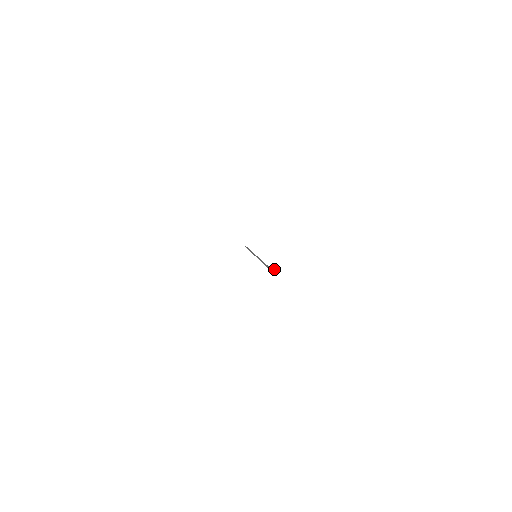
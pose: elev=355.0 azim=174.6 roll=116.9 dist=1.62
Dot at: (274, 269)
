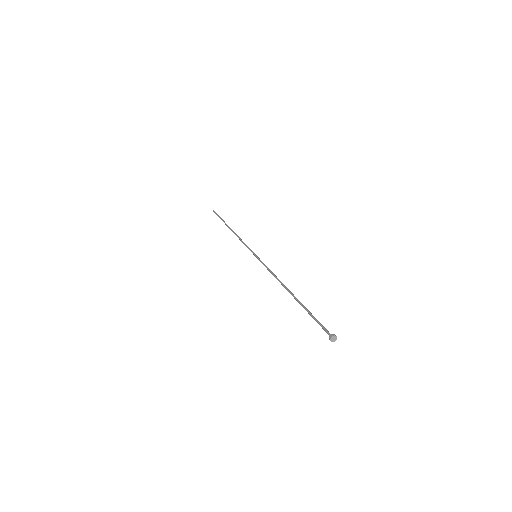
Dot at: (332, 336)
